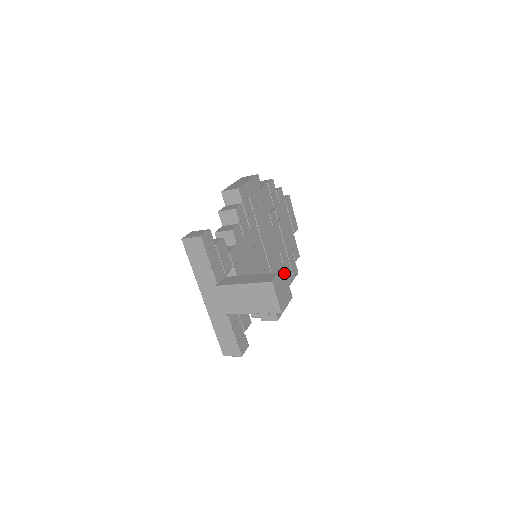
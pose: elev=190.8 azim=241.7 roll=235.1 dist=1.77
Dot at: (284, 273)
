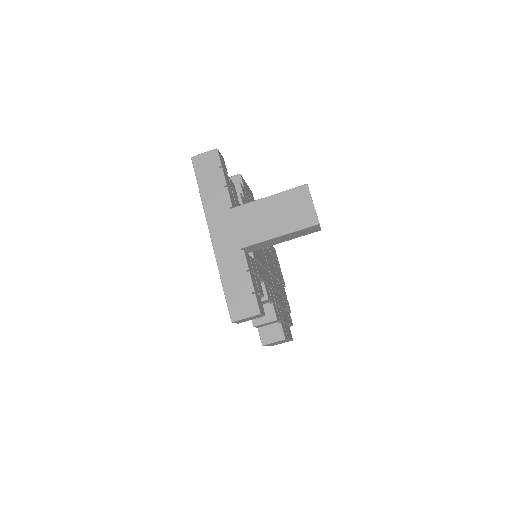
Dot at: (282, 304)
